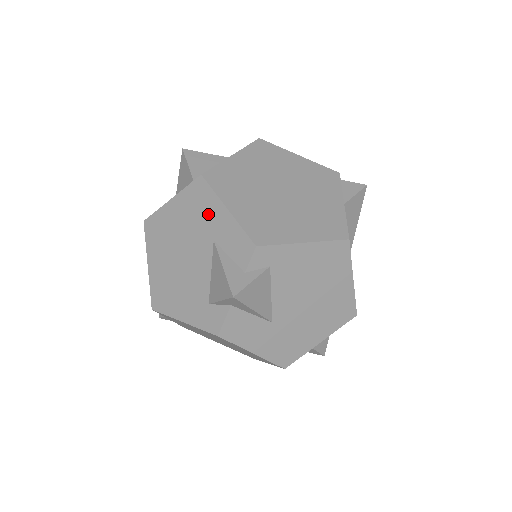
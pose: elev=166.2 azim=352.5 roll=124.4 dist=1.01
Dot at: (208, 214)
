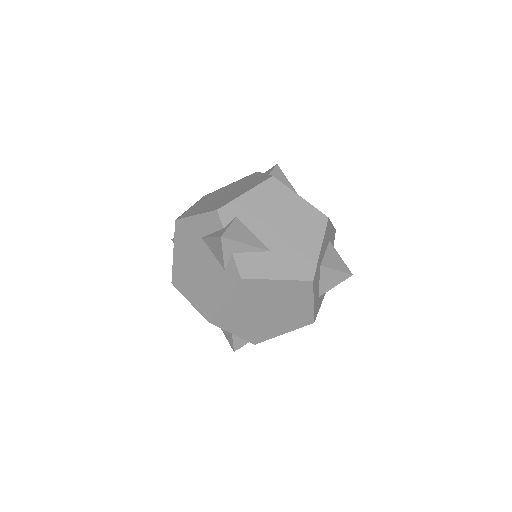
Dot at: (191, 231)
